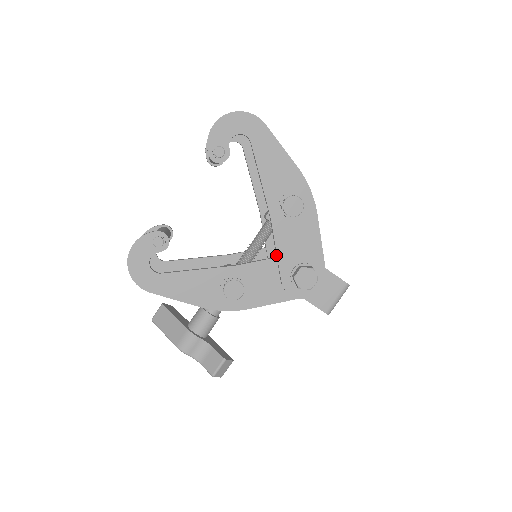
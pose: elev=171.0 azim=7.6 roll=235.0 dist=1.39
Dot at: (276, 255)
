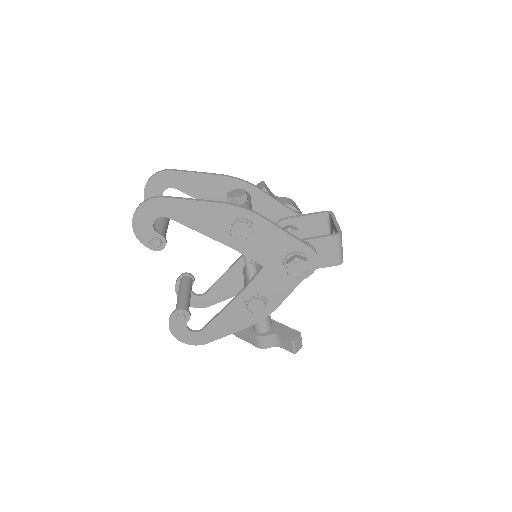
Dot at: (263, 265)
